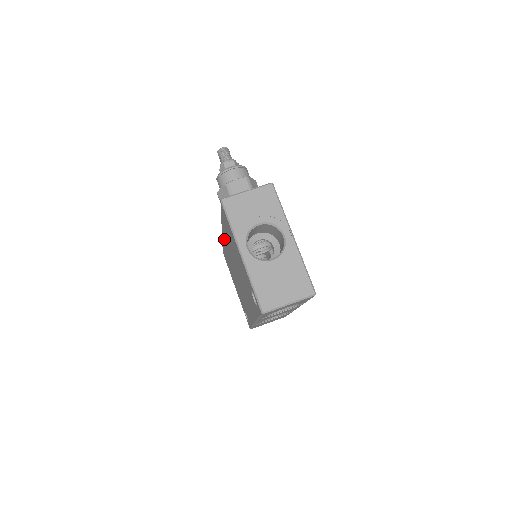
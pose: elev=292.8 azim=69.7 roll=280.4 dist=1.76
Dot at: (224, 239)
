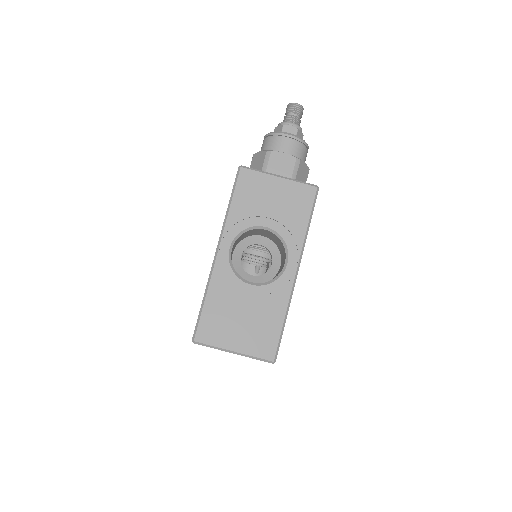
Dot at: occluded
